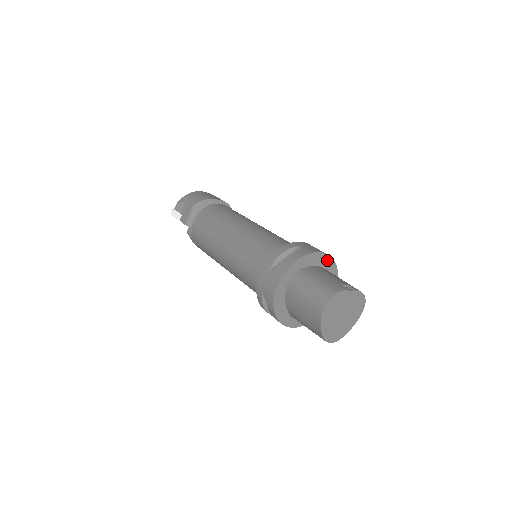
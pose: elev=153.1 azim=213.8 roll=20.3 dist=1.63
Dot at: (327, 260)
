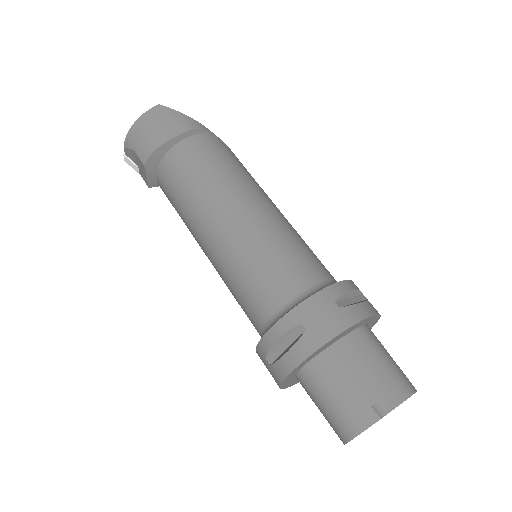
Dot at: (353, 327)
